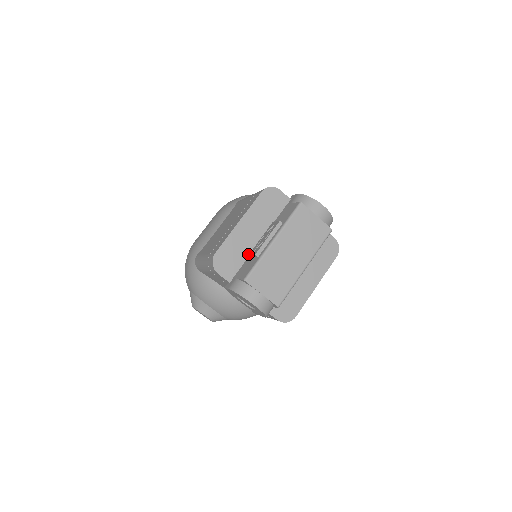
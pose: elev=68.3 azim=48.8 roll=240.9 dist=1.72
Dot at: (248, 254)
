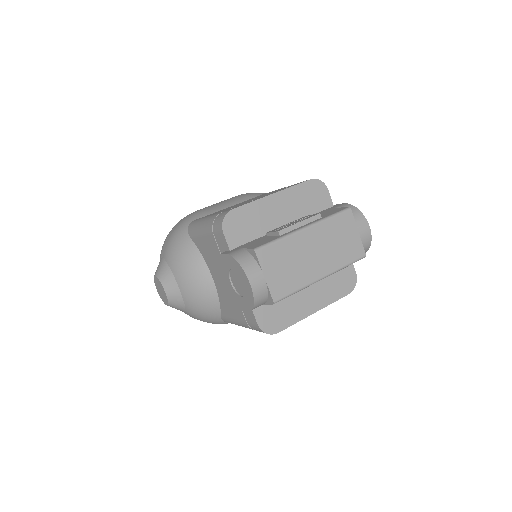
Dot at: (265, 233)
